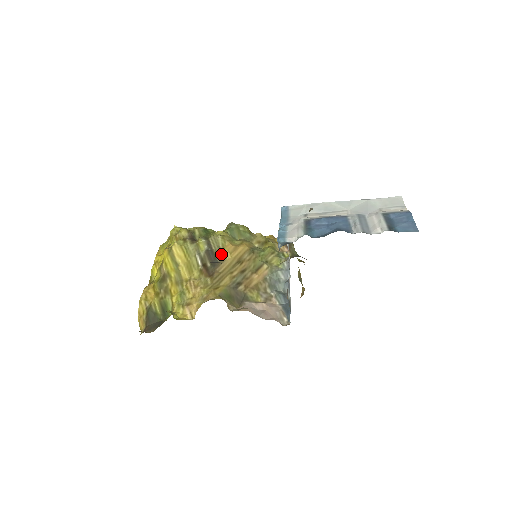
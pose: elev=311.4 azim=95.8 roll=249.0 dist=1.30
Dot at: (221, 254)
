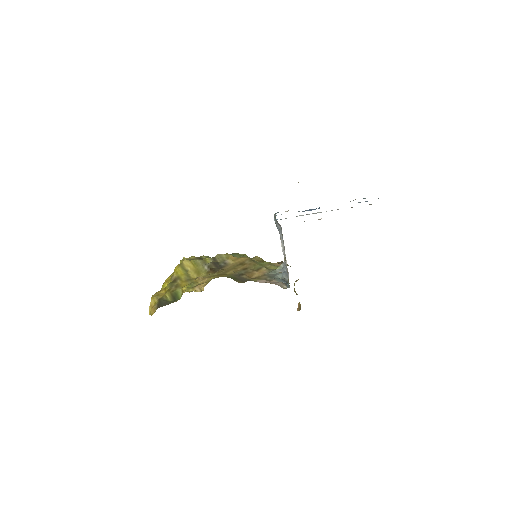
Dot at: (225, 262)
